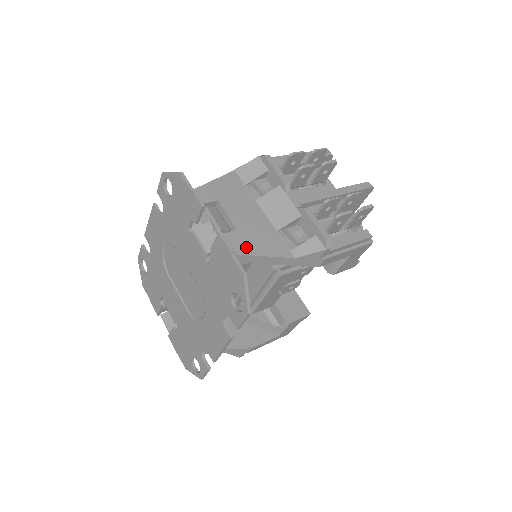
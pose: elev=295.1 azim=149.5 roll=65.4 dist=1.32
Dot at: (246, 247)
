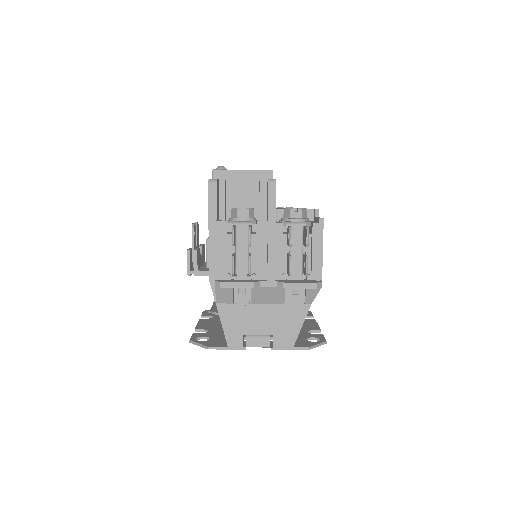
Dot at: (290, 337)
